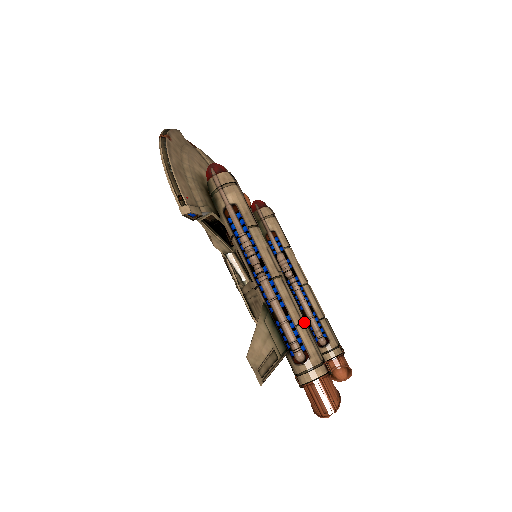
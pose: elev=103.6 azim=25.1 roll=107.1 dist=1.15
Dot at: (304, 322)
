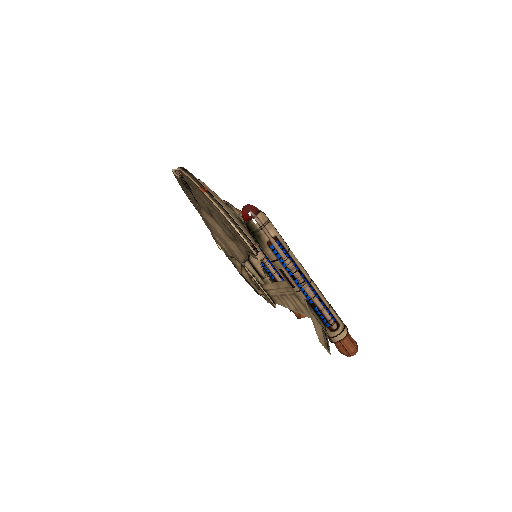
Dot at: occluded
